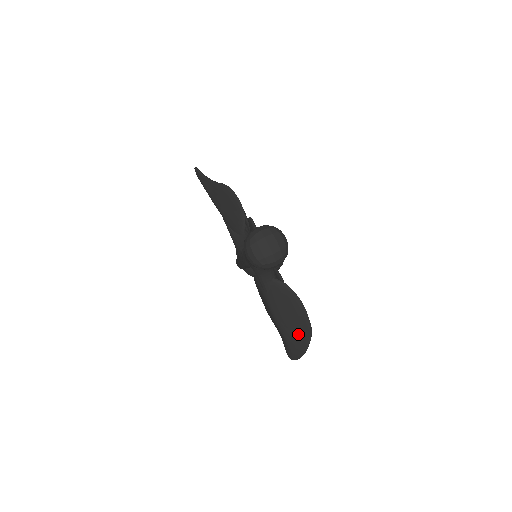
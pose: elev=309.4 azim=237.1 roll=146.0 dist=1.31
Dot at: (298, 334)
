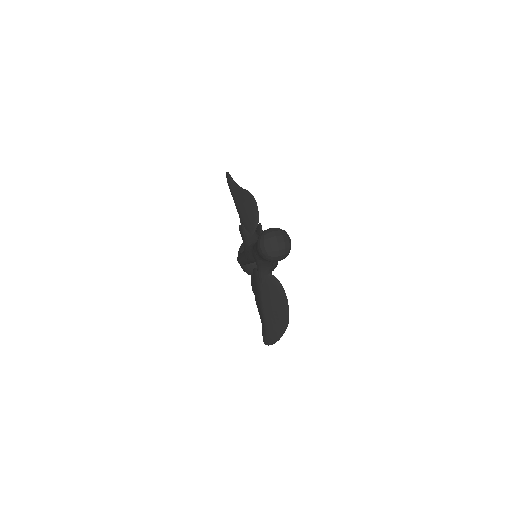
Dot at: (277, 323)
